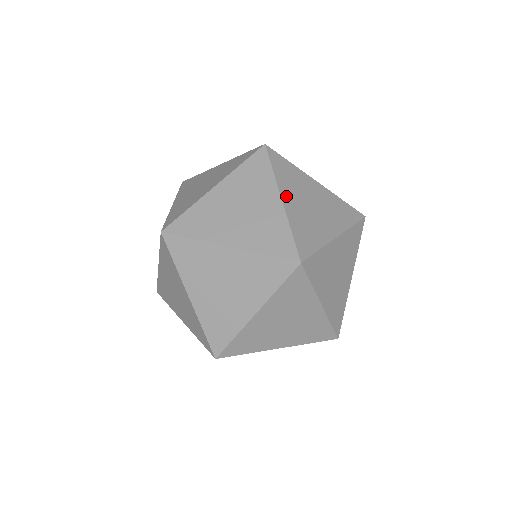
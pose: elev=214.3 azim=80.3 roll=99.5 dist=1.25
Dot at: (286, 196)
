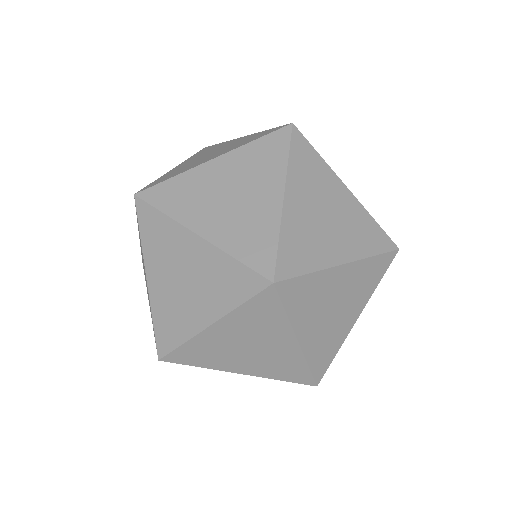
Dot at: (303, 332)
